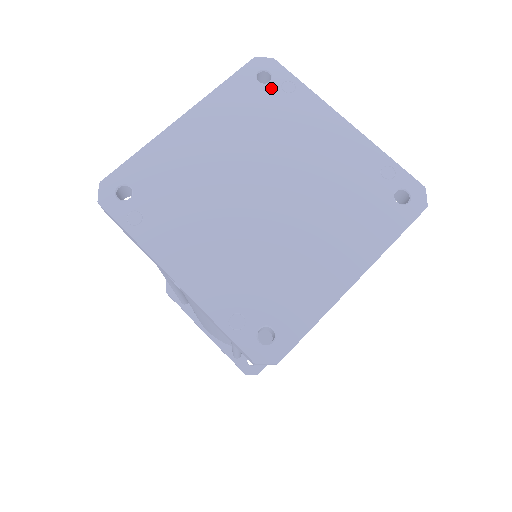
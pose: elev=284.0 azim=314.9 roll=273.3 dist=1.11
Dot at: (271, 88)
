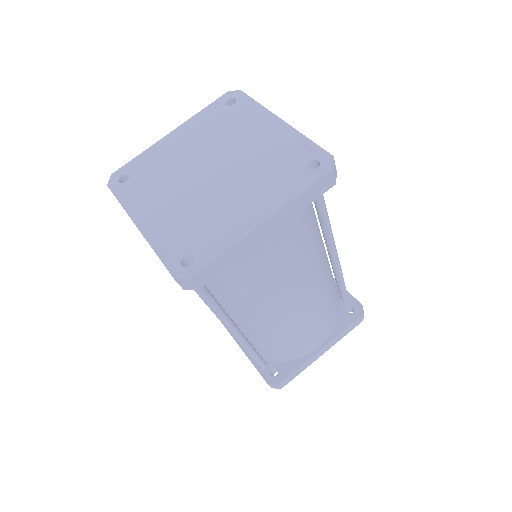
Dot at: (234, 108)
